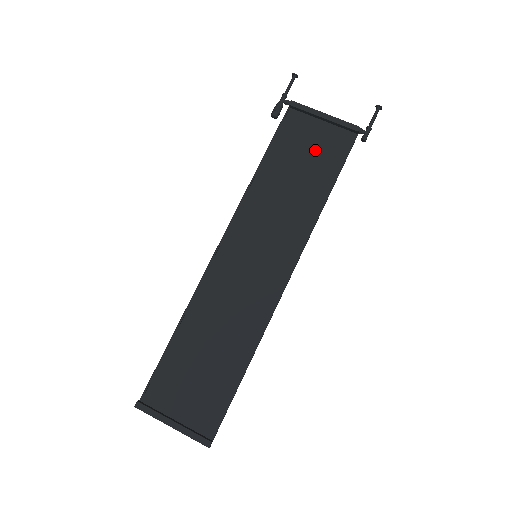
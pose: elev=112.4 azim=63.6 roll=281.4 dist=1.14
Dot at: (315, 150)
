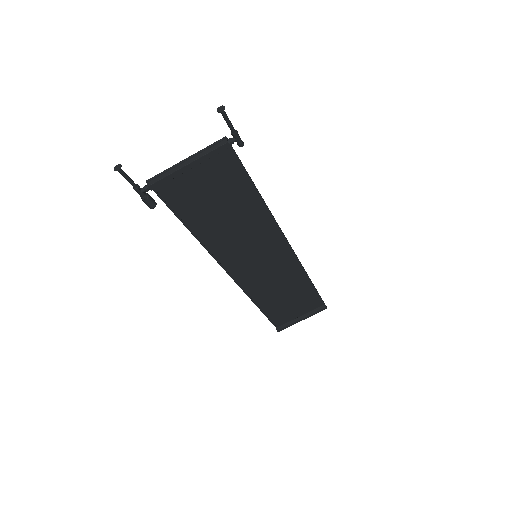
Dot at: (212, 184)
